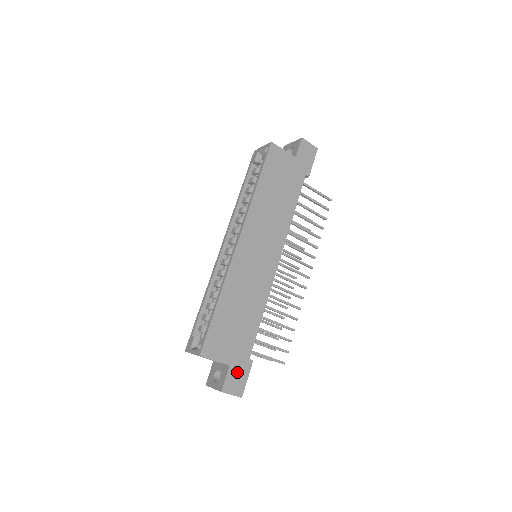
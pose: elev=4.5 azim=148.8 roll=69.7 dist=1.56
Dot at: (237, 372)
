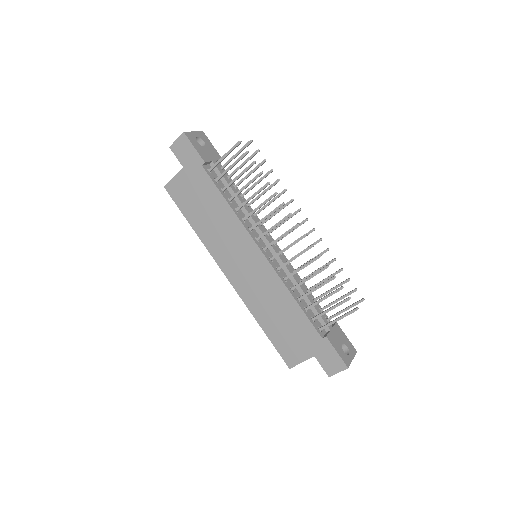
Dot at: (324, 355)
